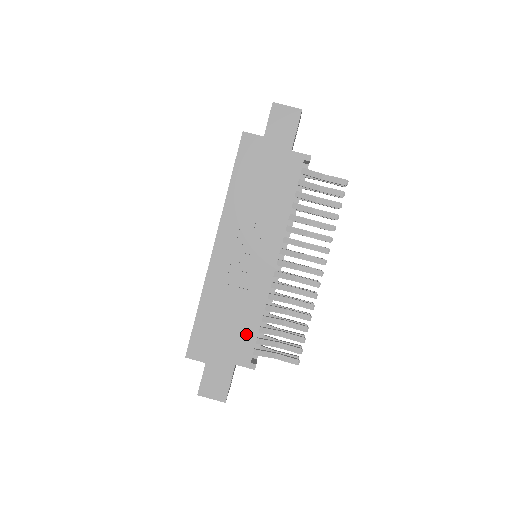
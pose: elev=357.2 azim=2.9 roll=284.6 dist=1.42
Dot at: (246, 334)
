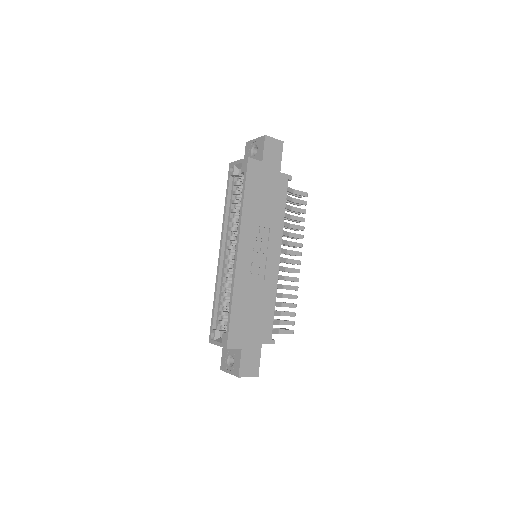
Dot at: (266, 318)
